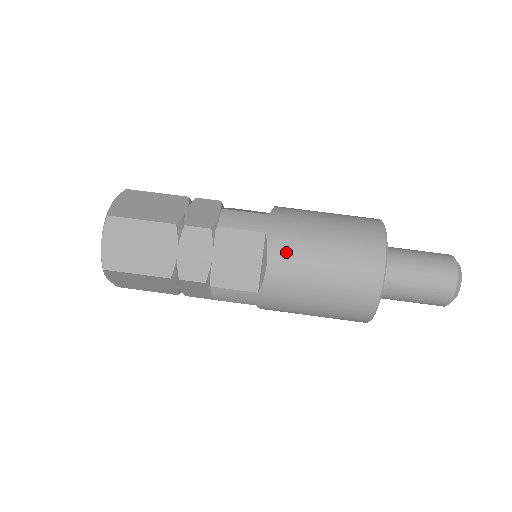
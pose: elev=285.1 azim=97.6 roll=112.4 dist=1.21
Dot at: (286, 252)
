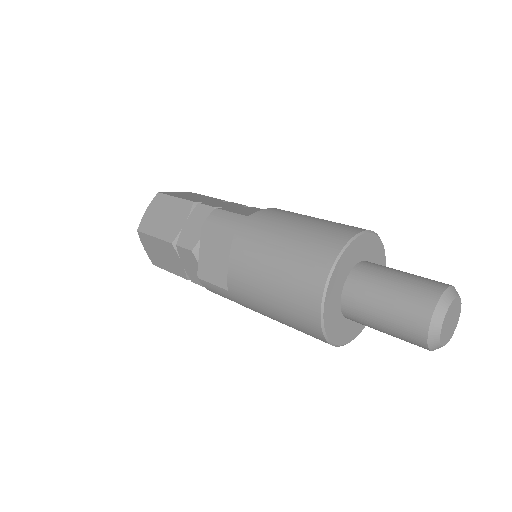
Dot at: occluded
